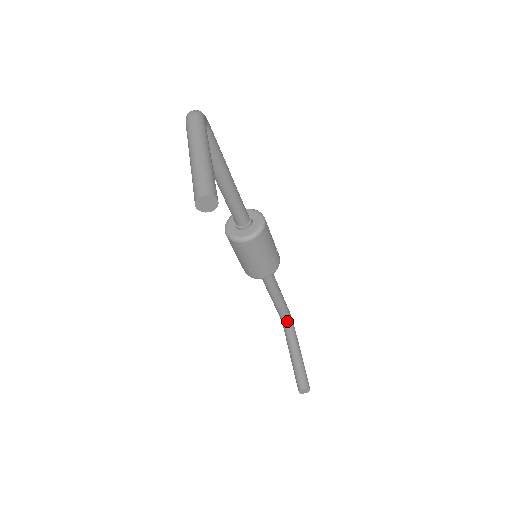
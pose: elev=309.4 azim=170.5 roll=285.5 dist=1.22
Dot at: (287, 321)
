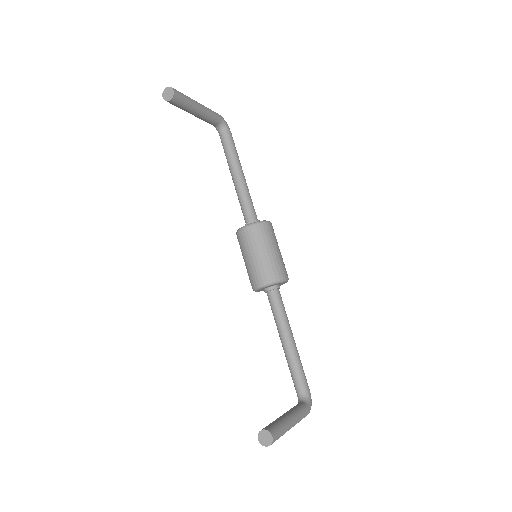
Dot at: (302, 398)
